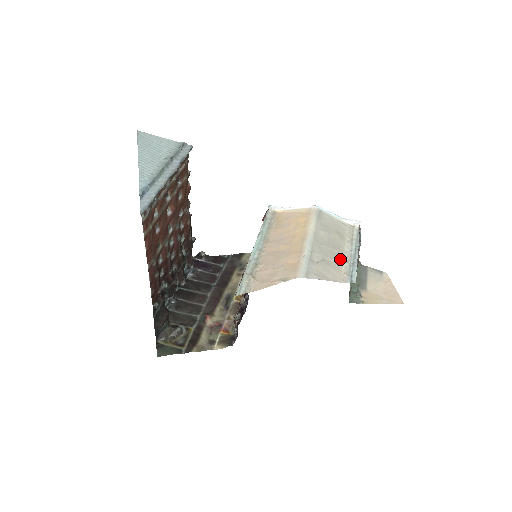
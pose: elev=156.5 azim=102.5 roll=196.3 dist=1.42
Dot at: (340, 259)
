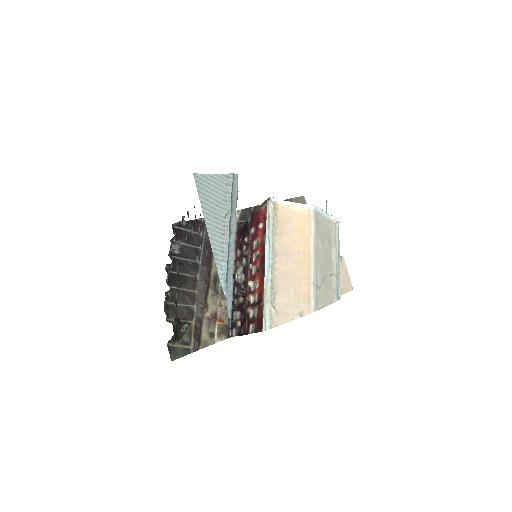
Dot at: (331, 274)
